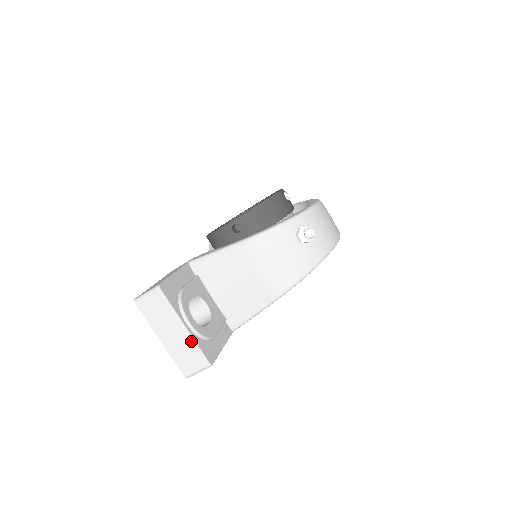
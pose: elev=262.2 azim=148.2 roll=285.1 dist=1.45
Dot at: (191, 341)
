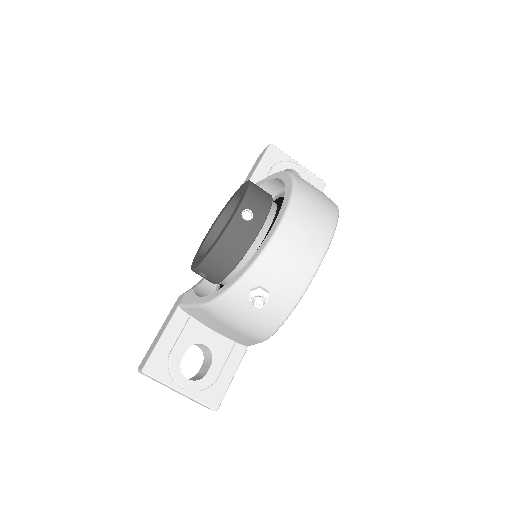
Dot at: occluded
